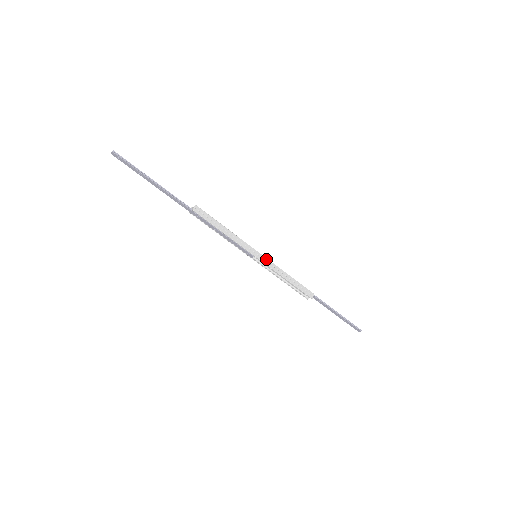
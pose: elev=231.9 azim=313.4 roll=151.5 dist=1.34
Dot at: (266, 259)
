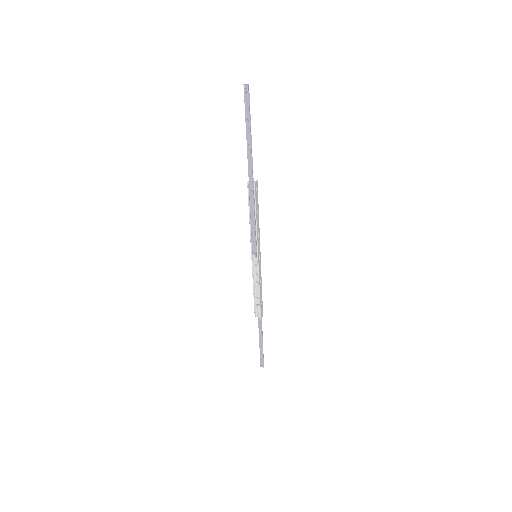
Dot at: (260, 264)
